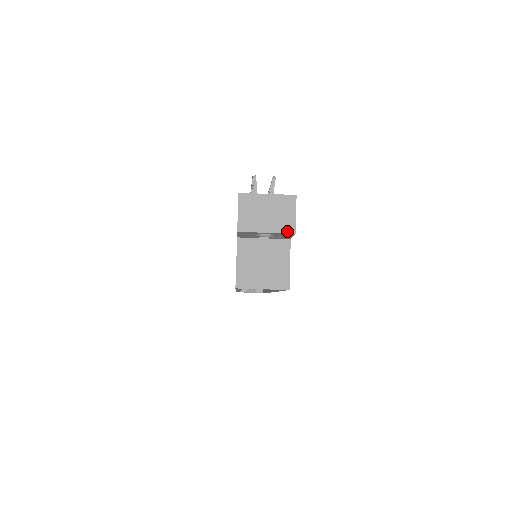
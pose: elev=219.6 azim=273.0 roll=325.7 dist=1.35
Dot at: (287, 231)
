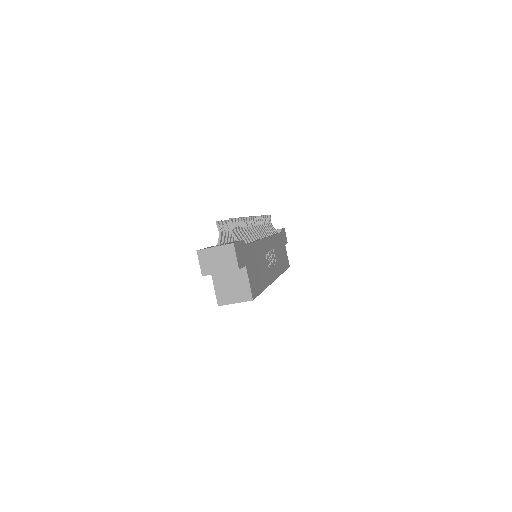
Dot at: (233, 269)
